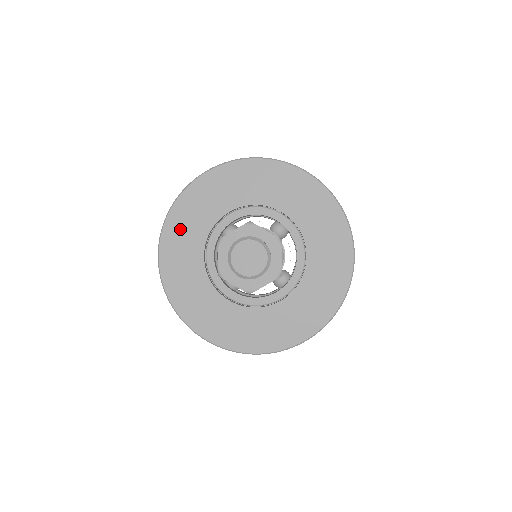
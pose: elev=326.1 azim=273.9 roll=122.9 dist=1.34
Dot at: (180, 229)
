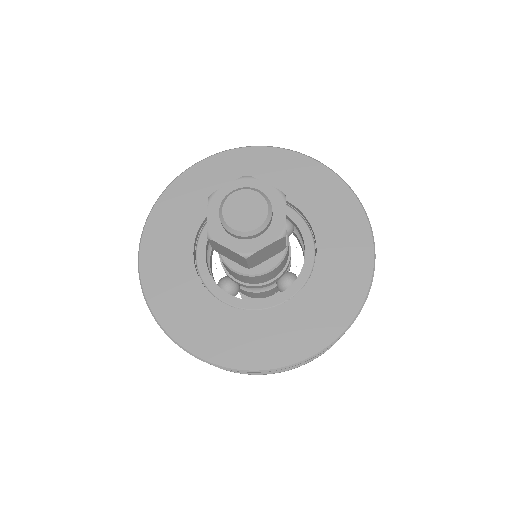
Dot at: (167, 221)
